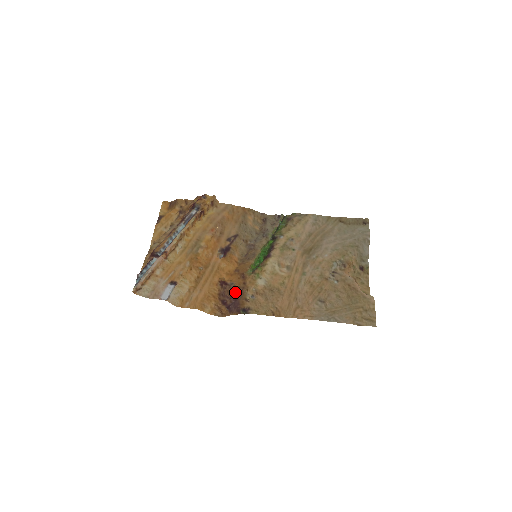
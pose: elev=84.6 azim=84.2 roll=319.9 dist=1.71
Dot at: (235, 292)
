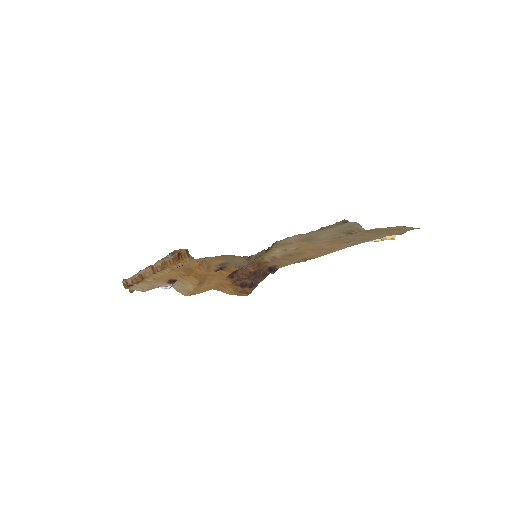
Dot at: (250, 270)
